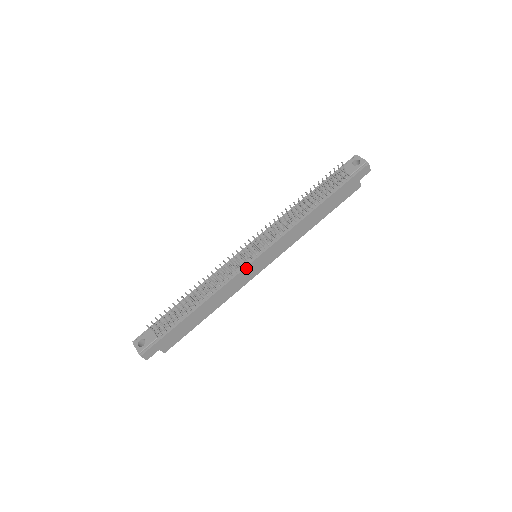
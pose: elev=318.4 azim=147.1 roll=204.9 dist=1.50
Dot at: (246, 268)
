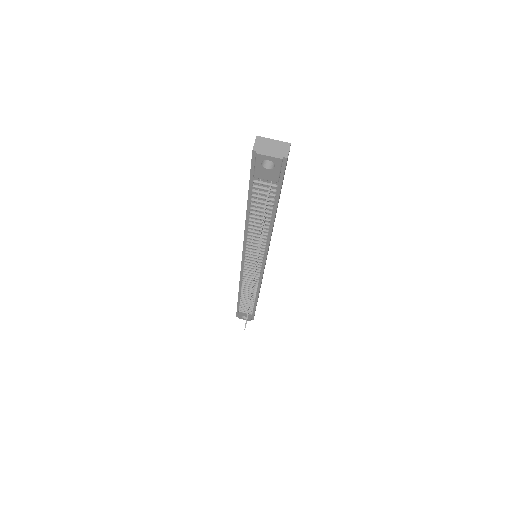
Dot at: occluded
